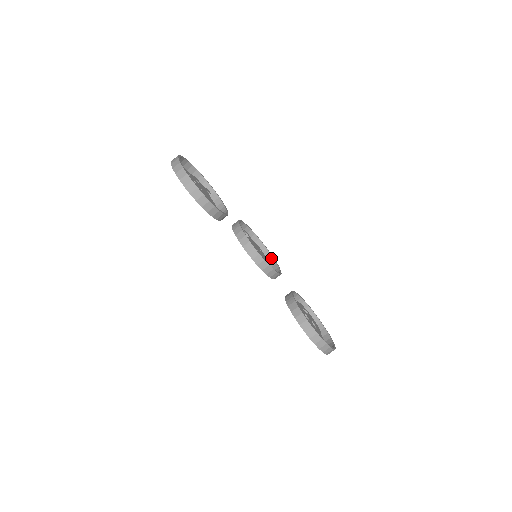
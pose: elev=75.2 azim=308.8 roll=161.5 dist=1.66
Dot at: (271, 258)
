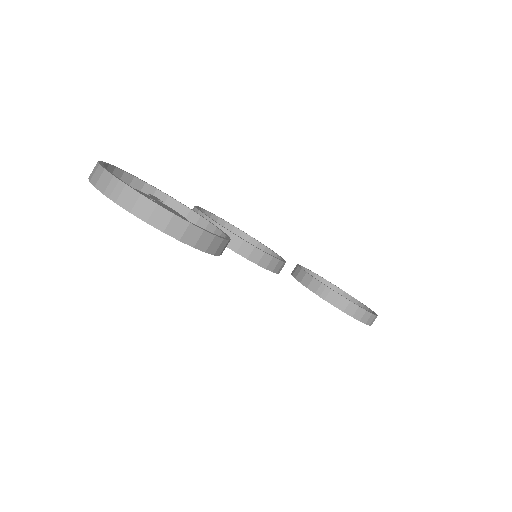
Dot at: (238, 232)
